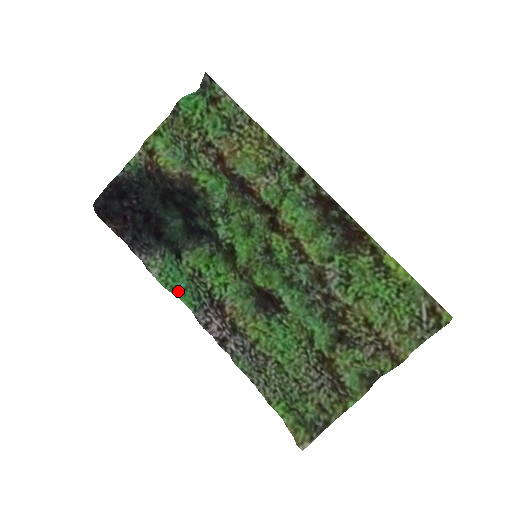
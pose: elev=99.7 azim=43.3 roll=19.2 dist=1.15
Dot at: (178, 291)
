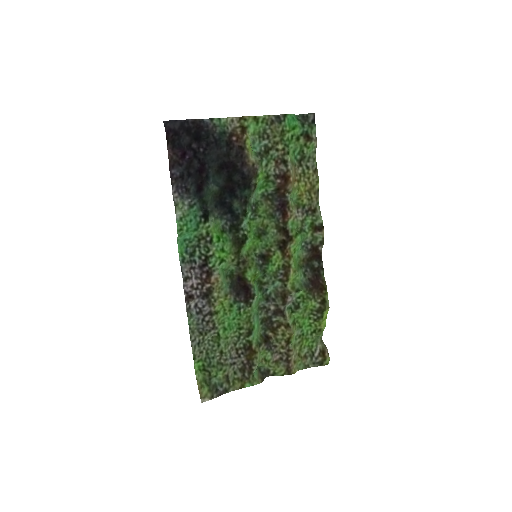
Dot at: (181, 238)
